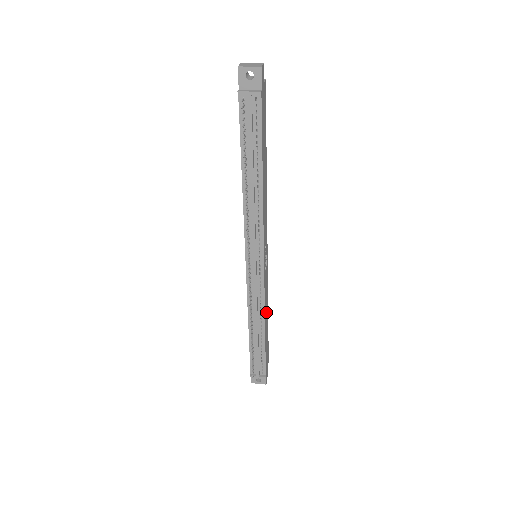
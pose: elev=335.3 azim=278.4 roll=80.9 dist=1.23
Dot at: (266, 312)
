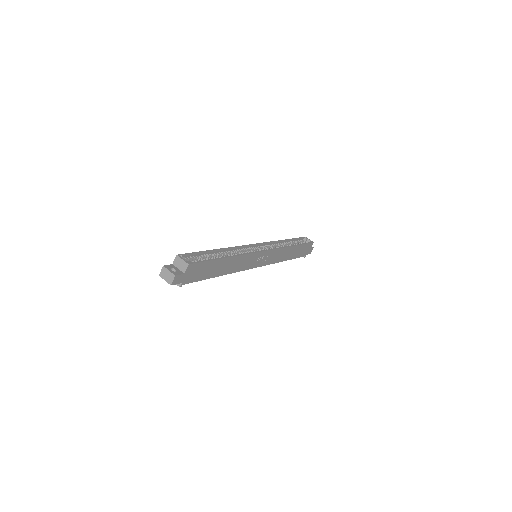
Dot at: (285, 254)
